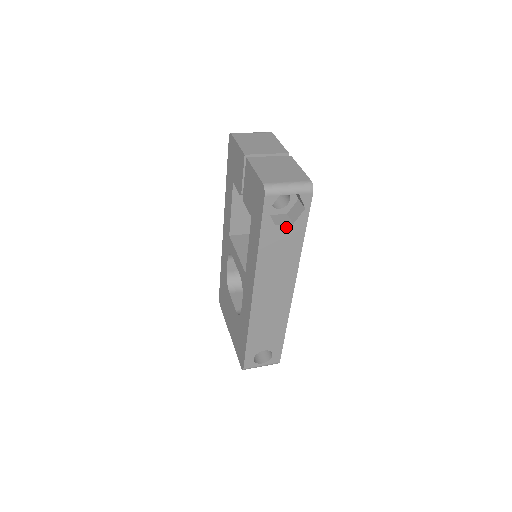
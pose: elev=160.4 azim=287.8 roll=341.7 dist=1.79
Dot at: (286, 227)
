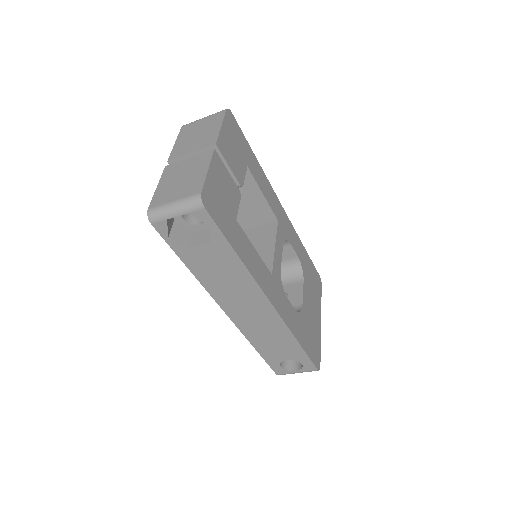
Dot at: (204, 248)
